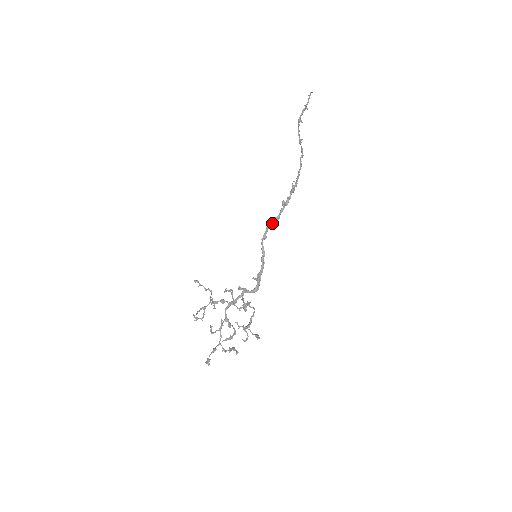
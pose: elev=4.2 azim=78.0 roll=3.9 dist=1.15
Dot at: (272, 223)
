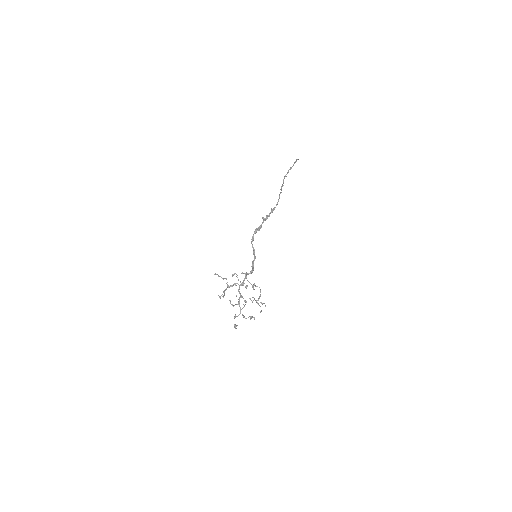
Dot at: (255, 230)
